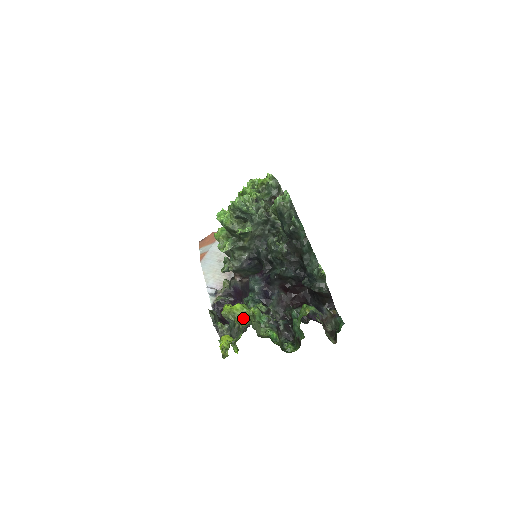
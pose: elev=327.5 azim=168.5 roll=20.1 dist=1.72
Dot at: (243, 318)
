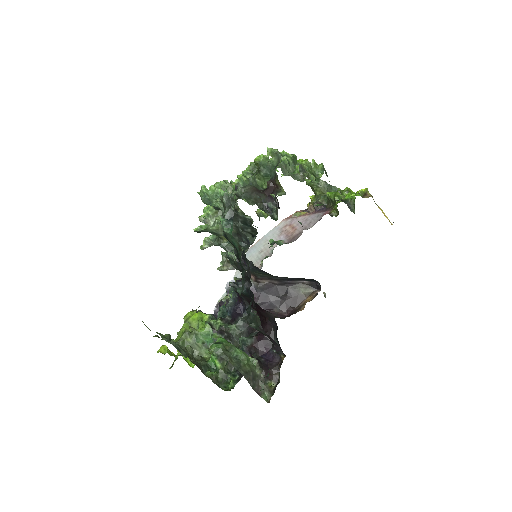
Dot at: occluded
